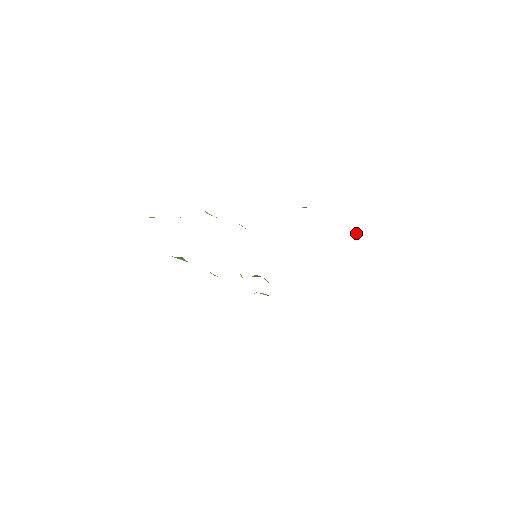
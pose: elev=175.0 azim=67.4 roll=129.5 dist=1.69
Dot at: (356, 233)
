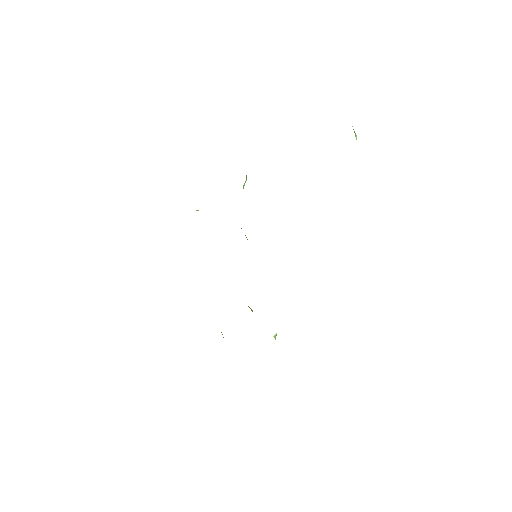
Dot at: occluded
